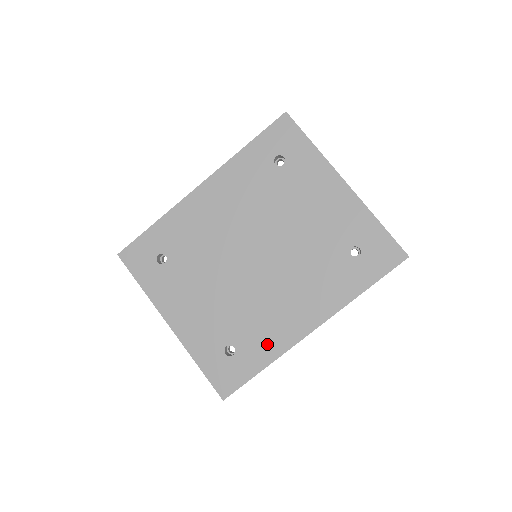
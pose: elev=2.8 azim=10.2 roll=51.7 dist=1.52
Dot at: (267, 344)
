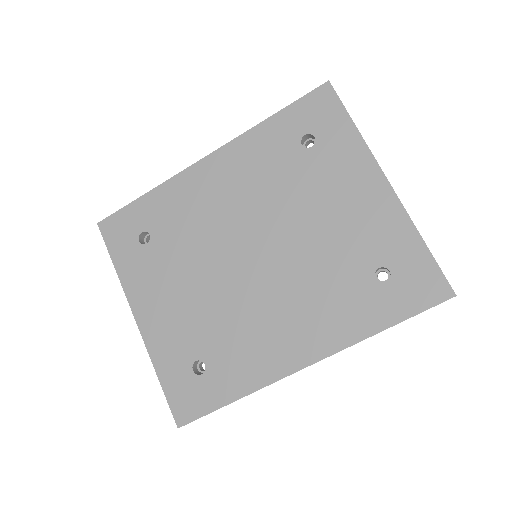
Dot at: (245, 370)
